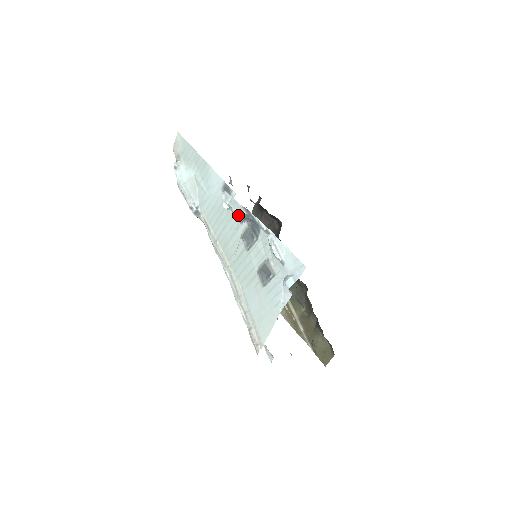
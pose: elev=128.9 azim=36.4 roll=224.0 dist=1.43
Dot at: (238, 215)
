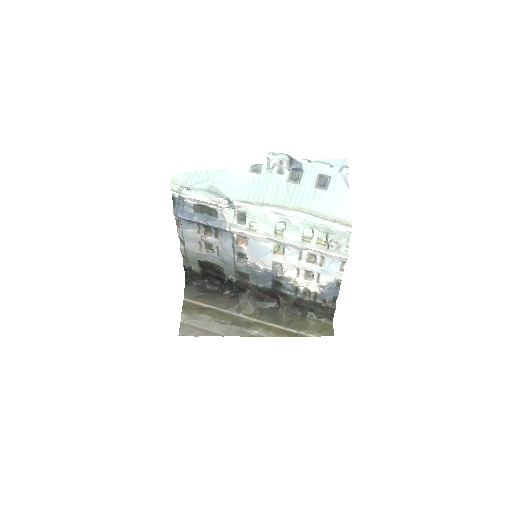
Dot at: (289, 157)
